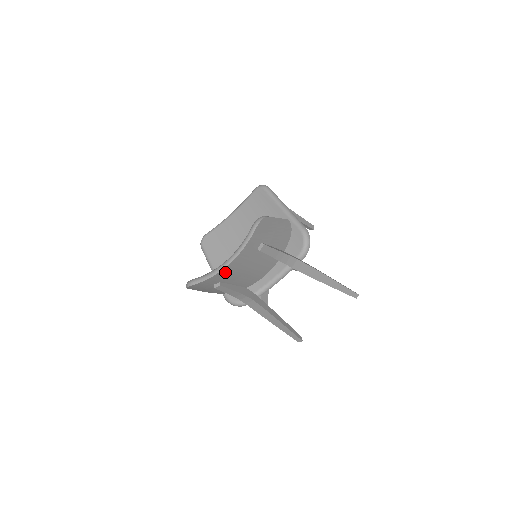
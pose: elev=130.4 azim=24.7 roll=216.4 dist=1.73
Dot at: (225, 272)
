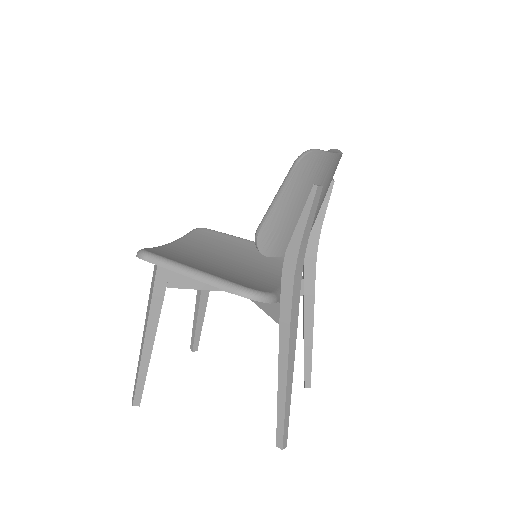
Dot at: (333, 165)
